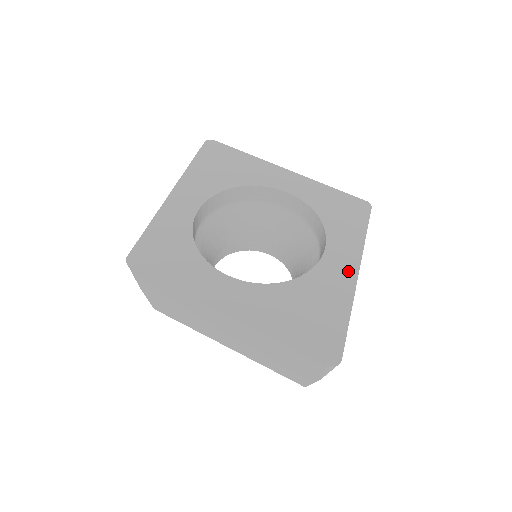
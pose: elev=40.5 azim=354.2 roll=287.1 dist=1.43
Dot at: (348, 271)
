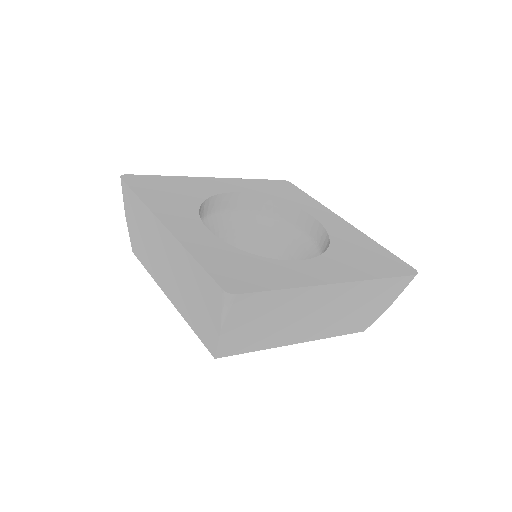
Dot at: (341, 222)
